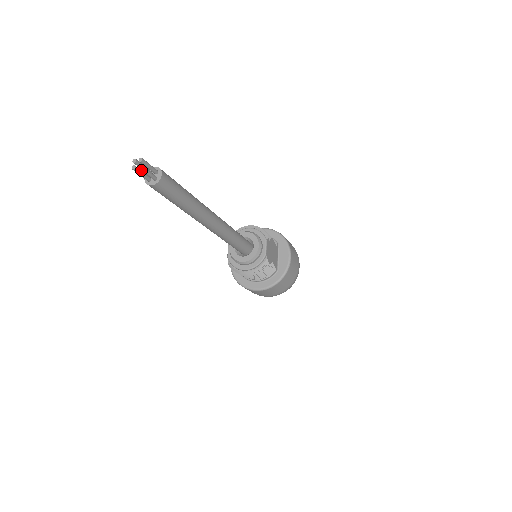
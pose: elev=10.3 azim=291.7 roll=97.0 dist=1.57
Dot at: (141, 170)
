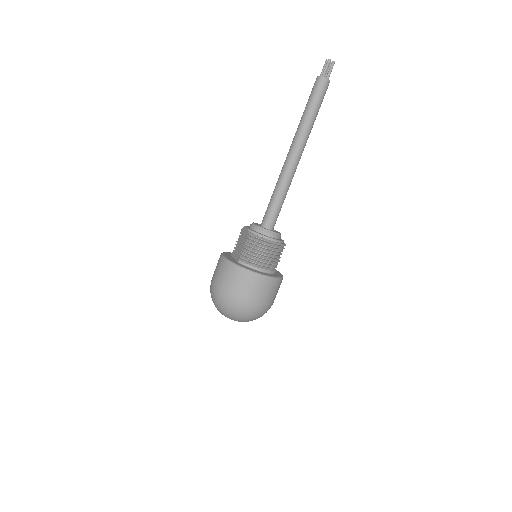
Dot at: (333, 64)
